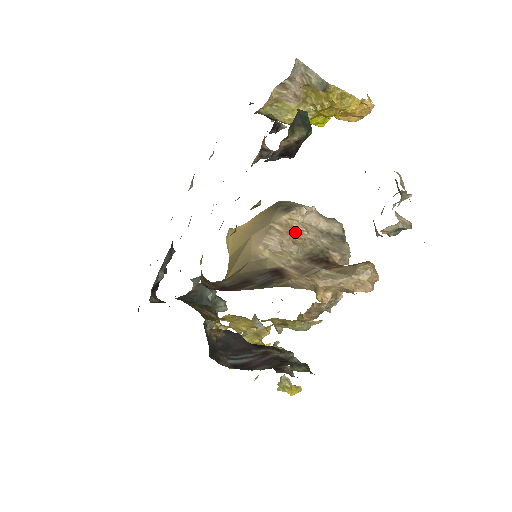
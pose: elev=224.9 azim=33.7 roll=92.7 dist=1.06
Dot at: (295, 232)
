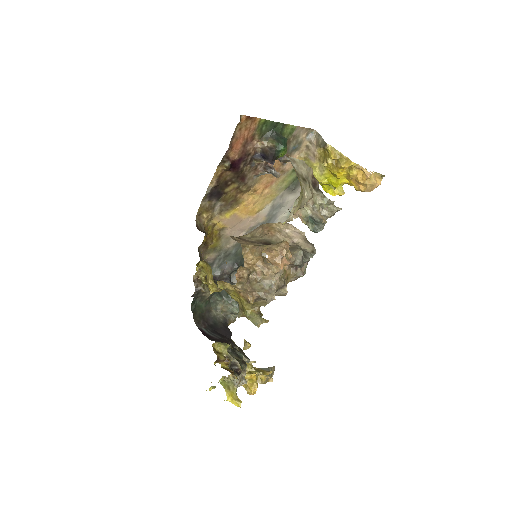
Dot at: (271, 229)
